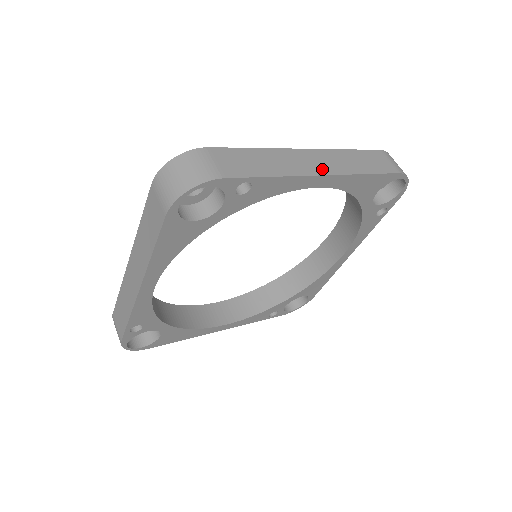
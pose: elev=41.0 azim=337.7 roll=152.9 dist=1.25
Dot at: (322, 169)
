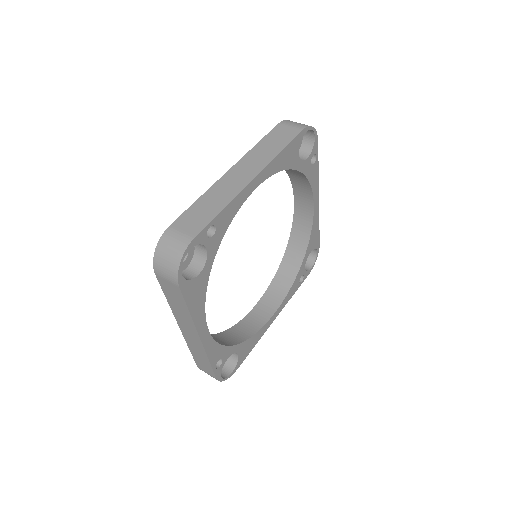
Dot at: (249, 175)
